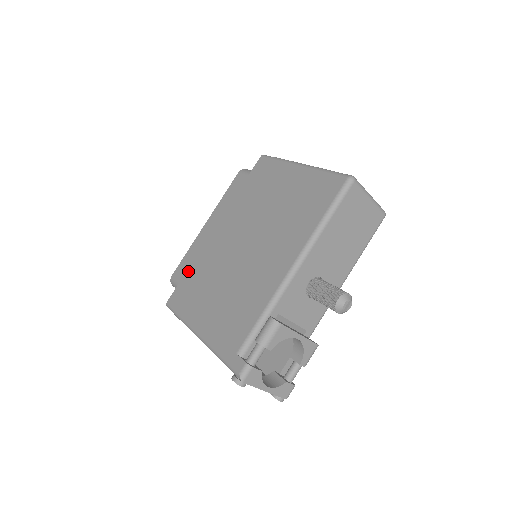
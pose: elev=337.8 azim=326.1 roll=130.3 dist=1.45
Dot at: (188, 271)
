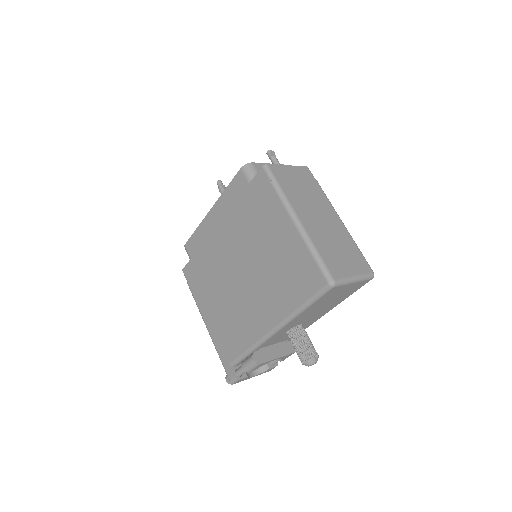
Dot at: (197, 254)
